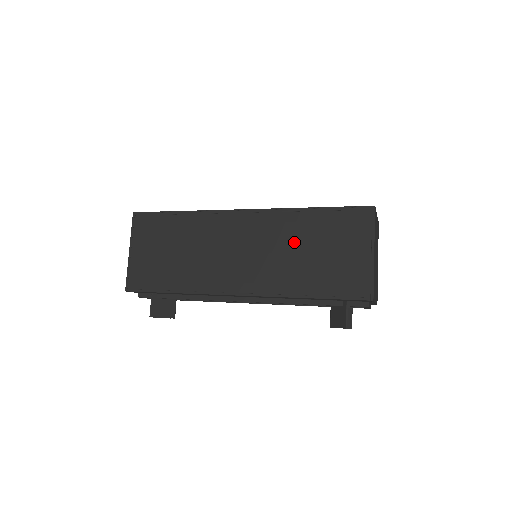
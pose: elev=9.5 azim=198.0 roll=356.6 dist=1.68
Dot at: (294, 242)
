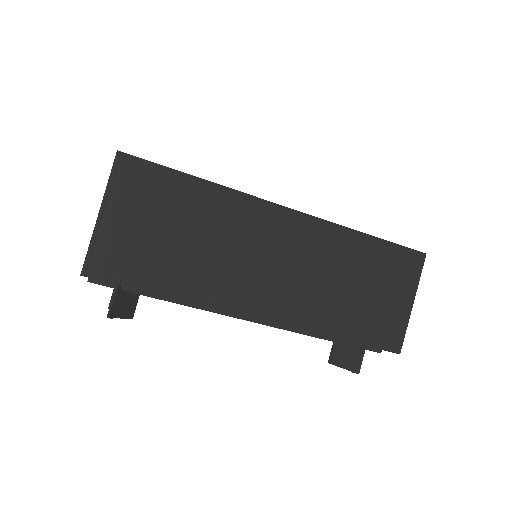
Dot at: (340, 270)
